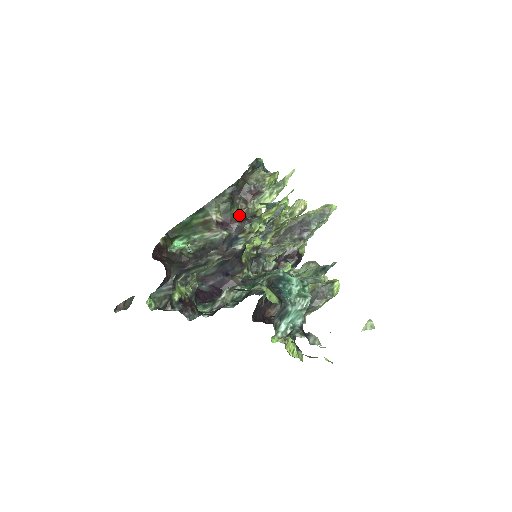
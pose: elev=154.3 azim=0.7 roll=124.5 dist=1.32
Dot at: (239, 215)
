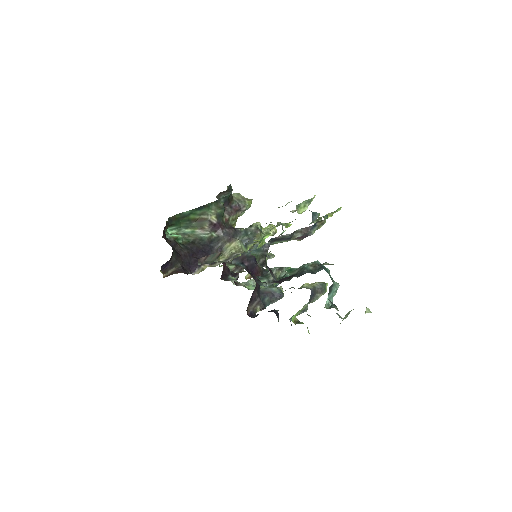
Dot at: occluded
